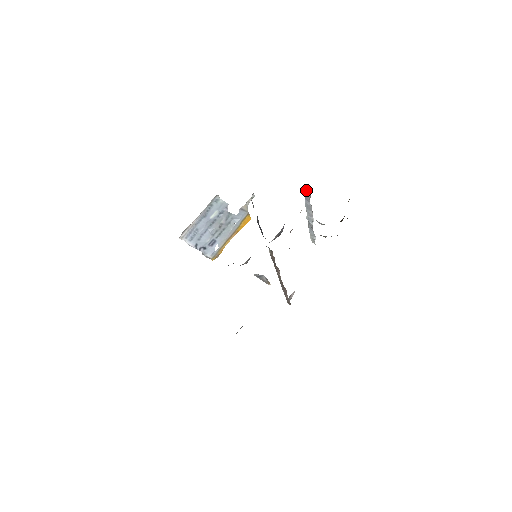
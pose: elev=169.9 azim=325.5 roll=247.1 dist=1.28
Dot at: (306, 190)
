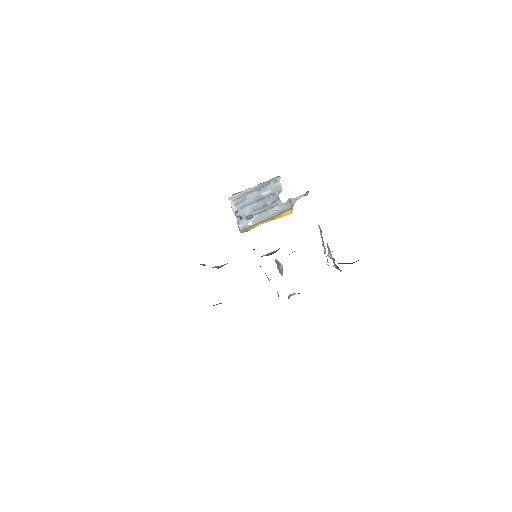
Dot at: occluded
